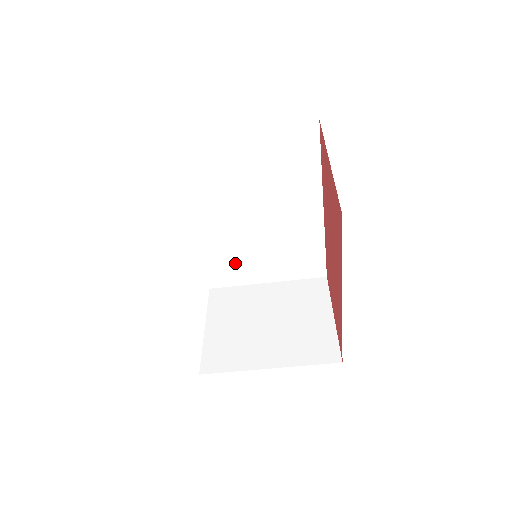
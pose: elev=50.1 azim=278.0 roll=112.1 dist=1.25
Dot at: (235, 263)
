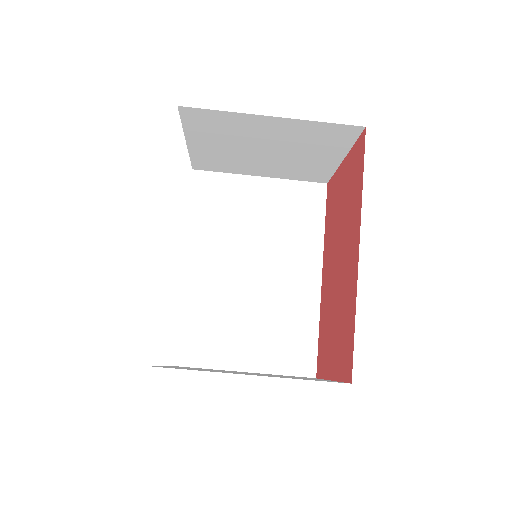
Dot at: (212, 330)
